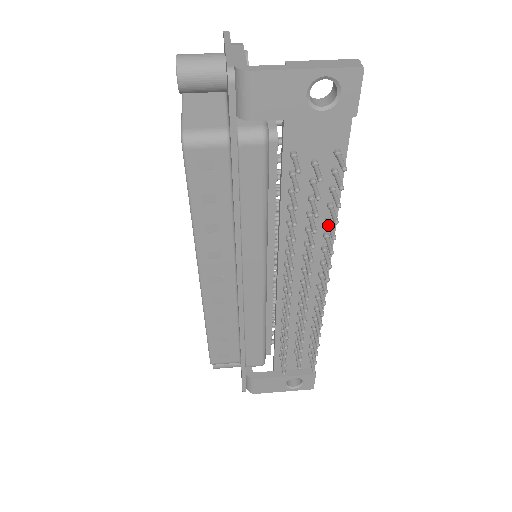
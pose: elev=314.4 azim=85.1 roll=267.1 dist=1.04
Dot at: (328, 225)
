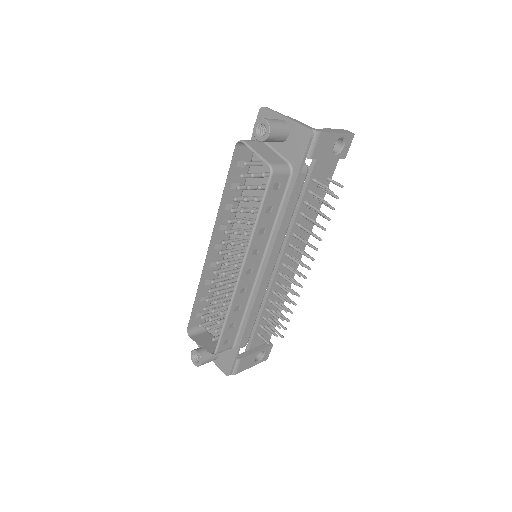
Dot at: occluded
